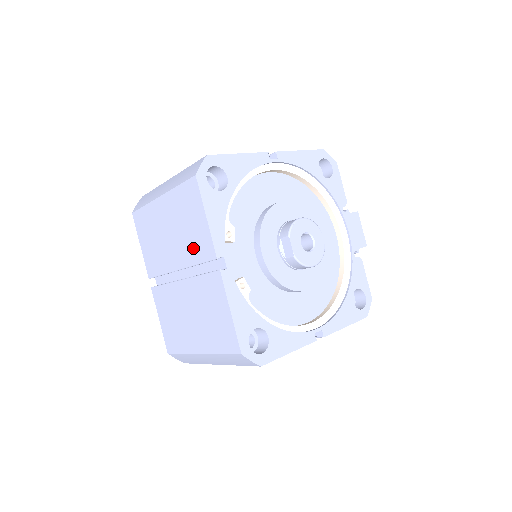
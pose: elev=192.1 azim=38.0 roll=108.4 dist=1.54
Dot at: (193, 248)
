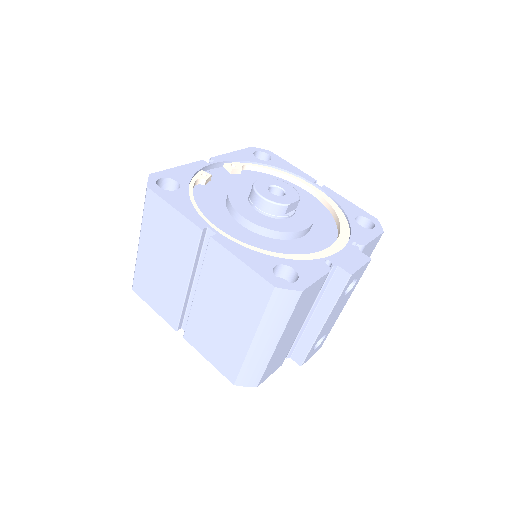
Dot at: occluded
